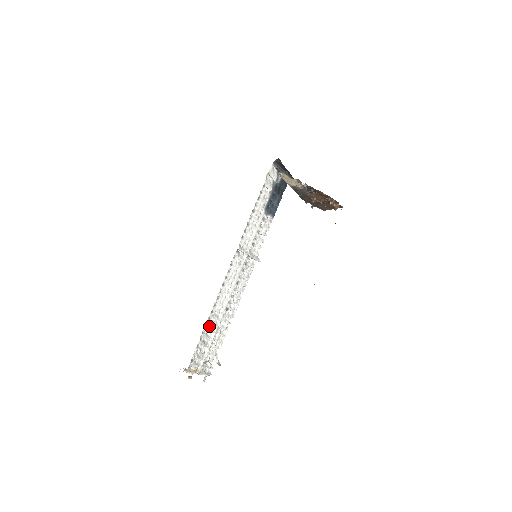
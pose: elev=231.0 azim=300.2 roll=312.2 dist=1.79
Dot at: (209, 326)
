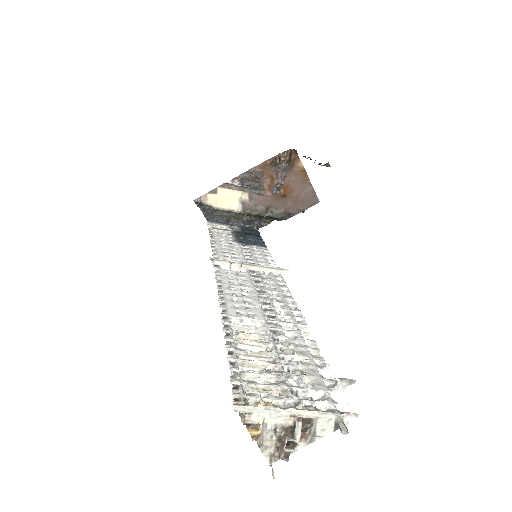
Dot at: occluded
